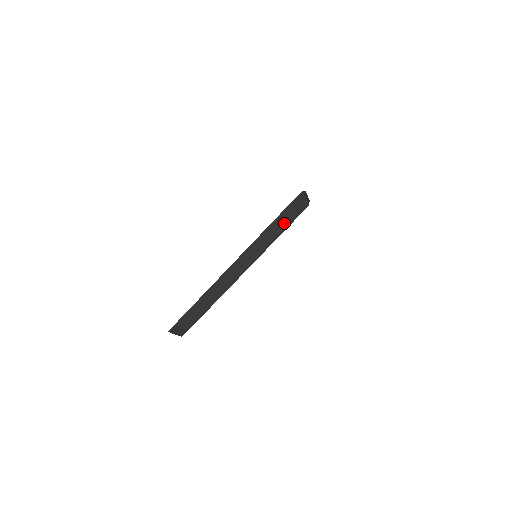
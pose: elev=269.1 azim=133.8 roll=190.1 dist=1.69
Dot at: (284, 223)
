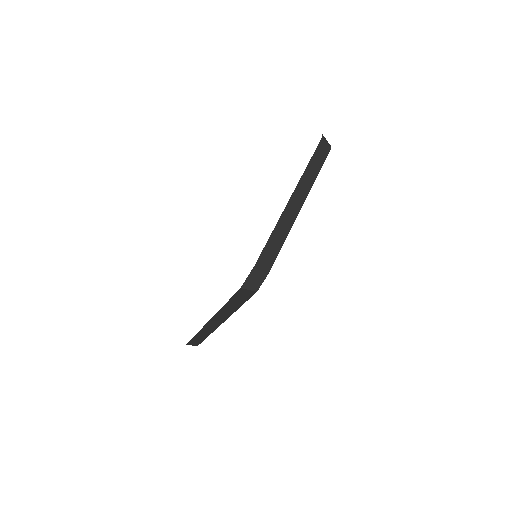
Dot at: (323, 154)
